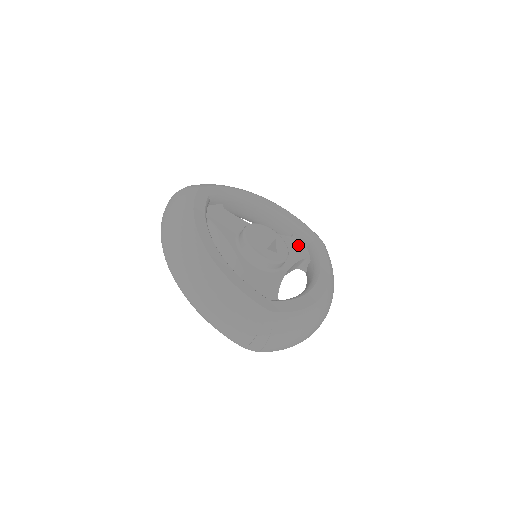
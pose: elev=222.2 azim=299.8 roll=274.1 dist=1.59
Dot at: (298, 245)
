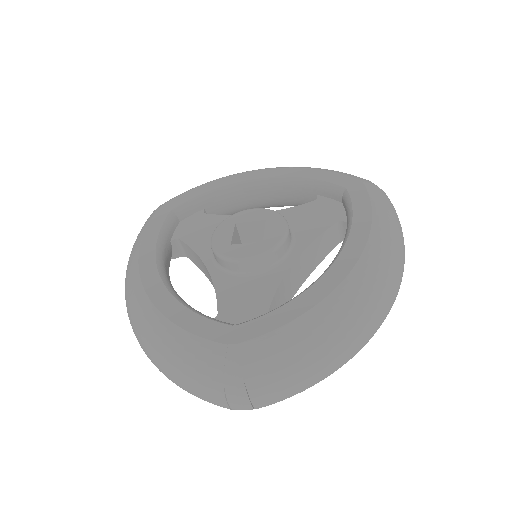
Dot at: (325, 208)
